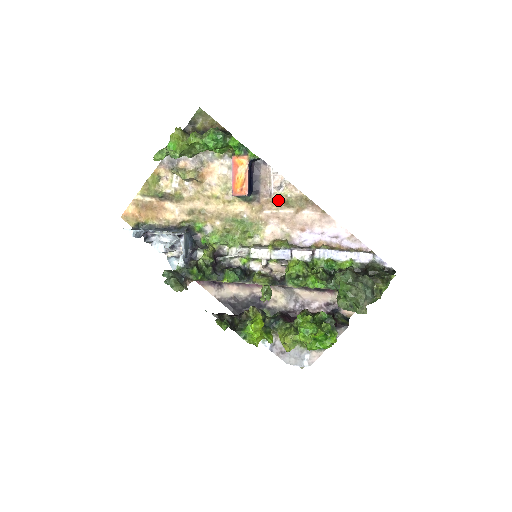
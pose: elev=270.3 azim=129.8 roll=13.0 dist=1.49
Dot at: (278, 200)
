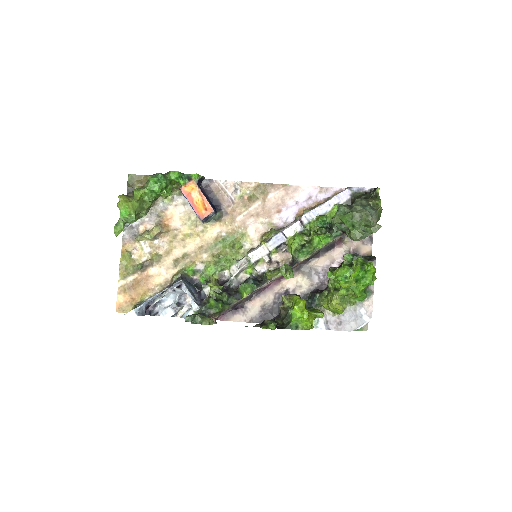
Dot at: (242, 202)
